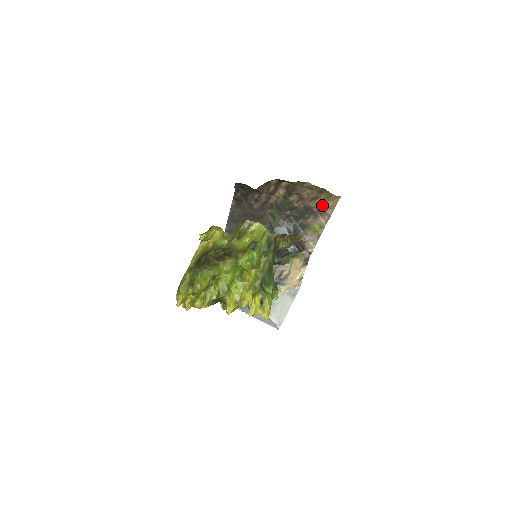
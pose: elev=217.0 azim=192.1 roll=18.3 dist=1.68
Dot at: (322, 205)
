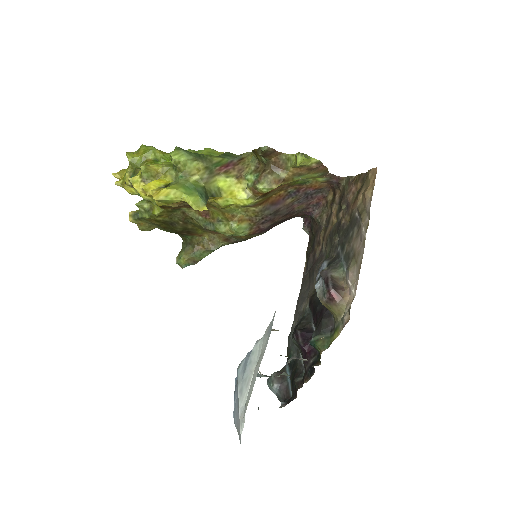
Dot at: (363, 200)
